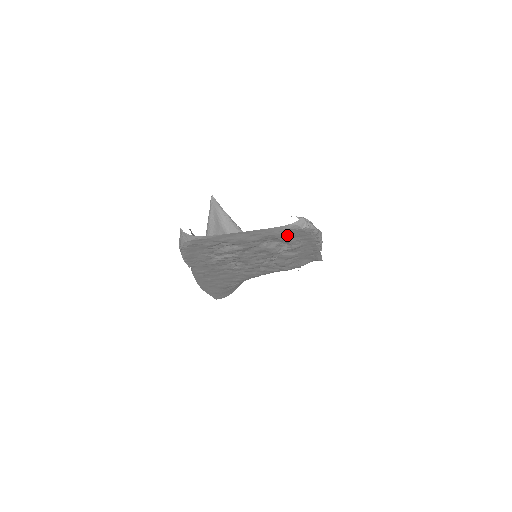
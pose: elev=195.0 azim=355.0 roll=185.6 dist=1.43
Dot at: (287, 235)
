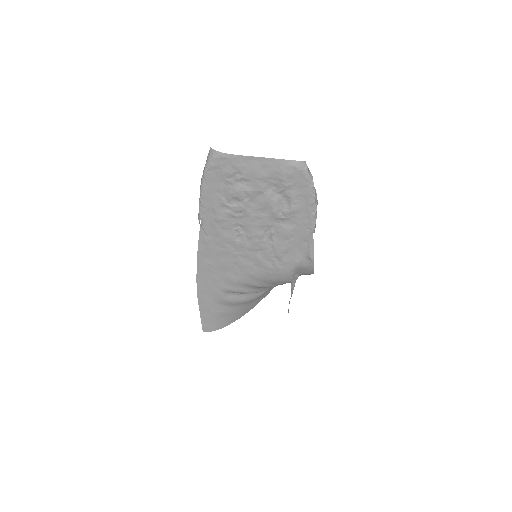
Dot at: (290, 179)
